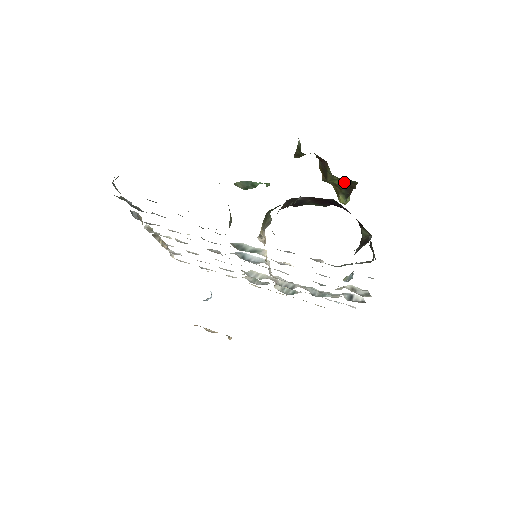
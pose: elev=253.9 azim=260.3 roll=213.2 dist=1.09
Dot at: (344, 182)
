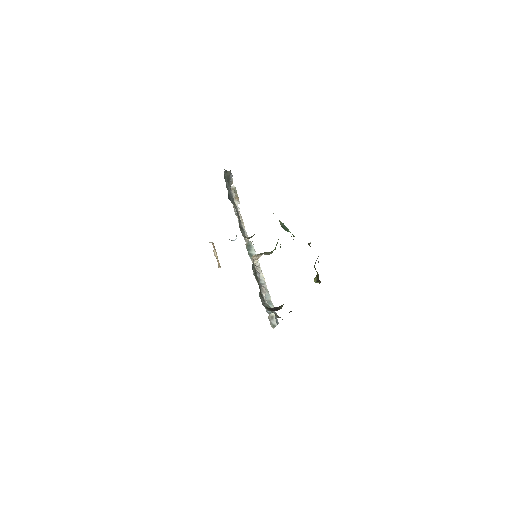
Dot at: occluded
